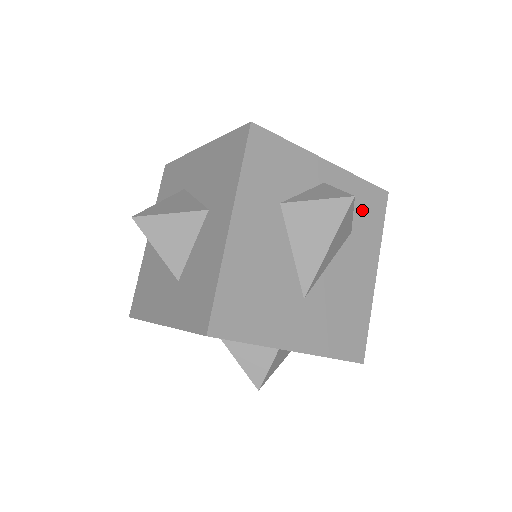
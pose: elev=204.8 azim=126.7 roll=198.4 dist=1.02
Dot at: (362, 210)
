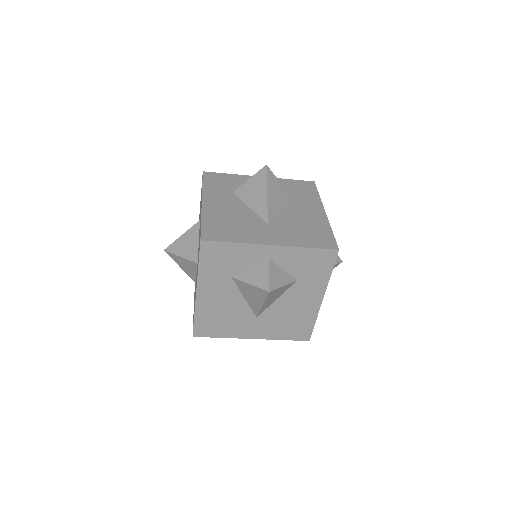
Dot at: (308, 266)
